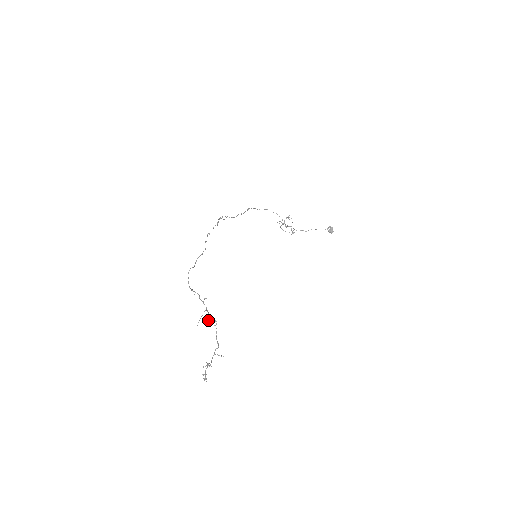
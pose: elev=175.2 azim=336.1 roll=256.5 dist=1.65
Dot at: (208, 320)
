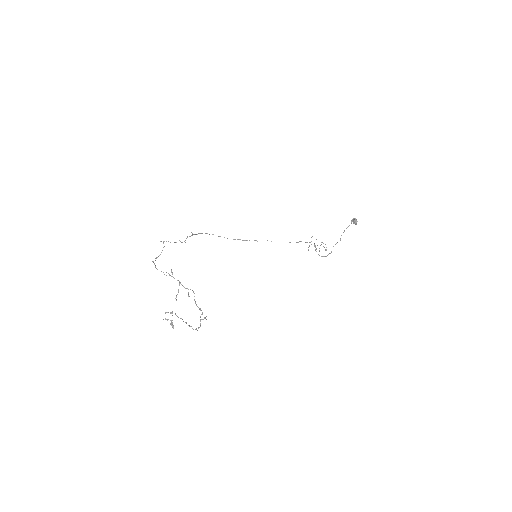
Dot at: (188, 295)
